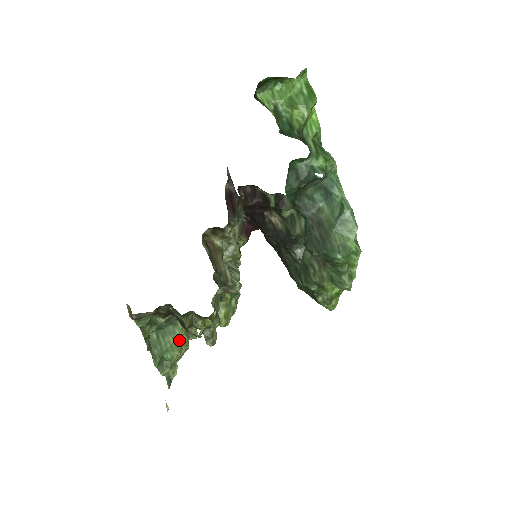
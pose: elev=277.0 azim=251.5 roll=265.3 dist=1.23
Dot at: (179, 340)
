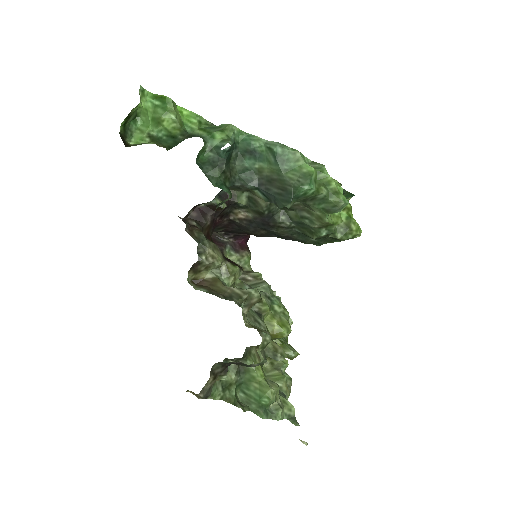
Dot at: (262, 379)
